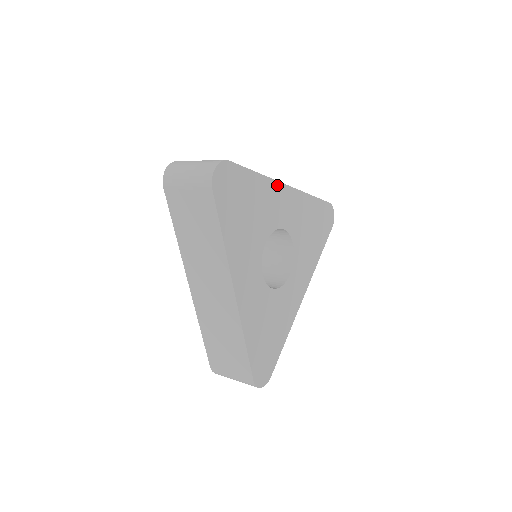
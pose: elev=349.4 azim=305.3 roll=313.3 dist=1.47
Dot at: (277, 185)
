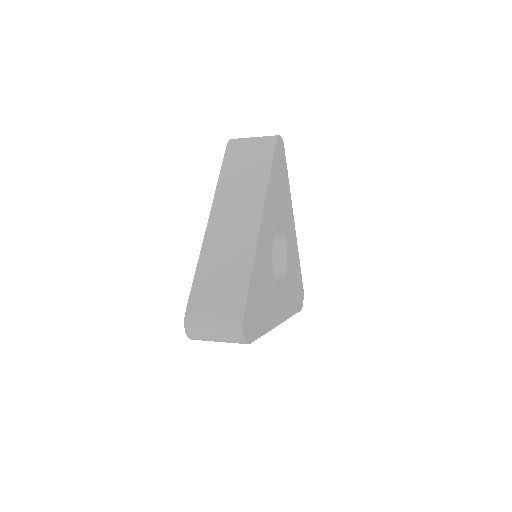
Dot at: (292, 210)
